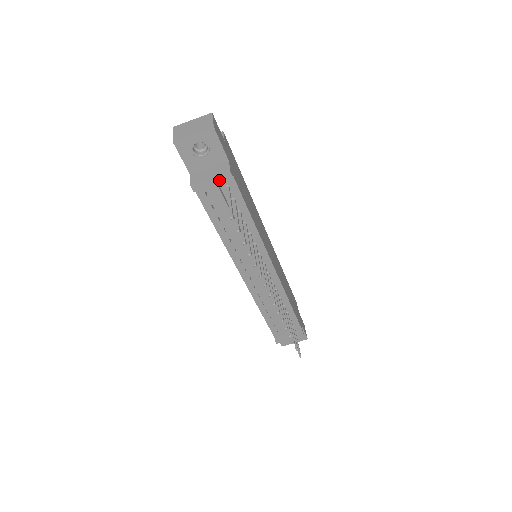
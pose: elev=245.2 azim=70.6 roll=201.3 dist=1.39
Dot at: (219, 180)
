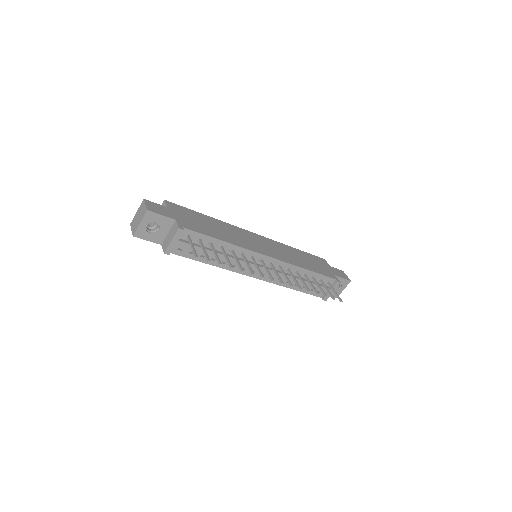
Dot at: (177, 237)
